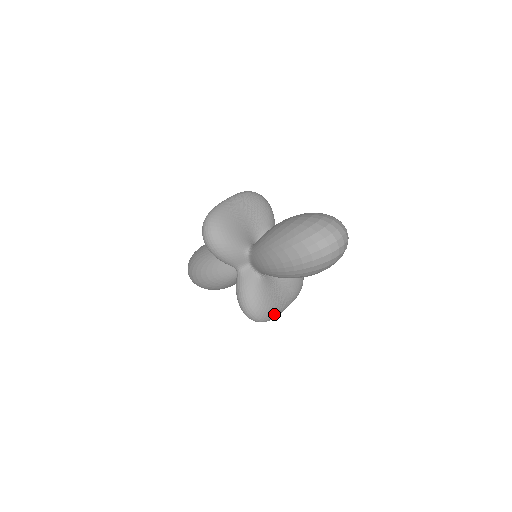
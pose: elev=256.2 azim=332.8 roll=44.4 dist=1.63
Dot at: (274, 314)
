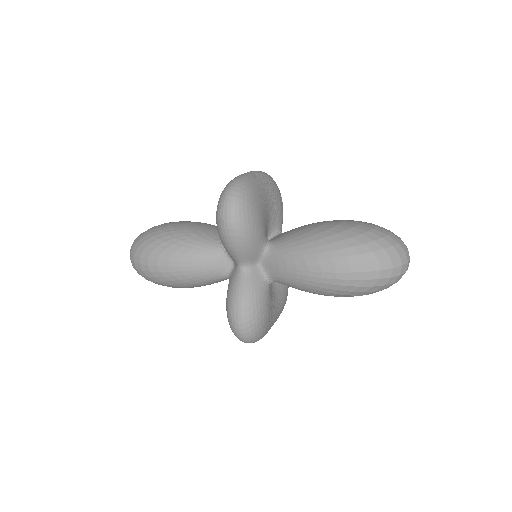
Dot at: (263, 335)
